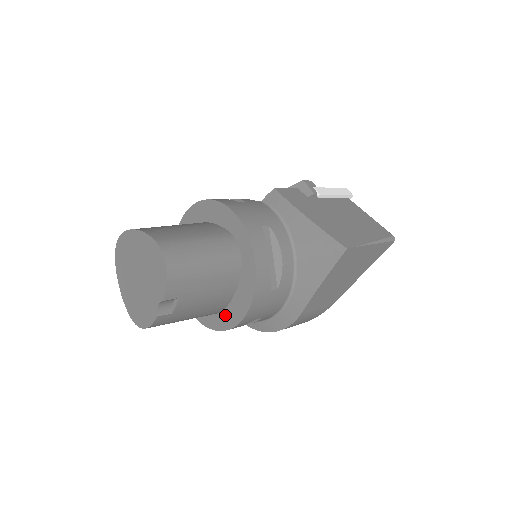
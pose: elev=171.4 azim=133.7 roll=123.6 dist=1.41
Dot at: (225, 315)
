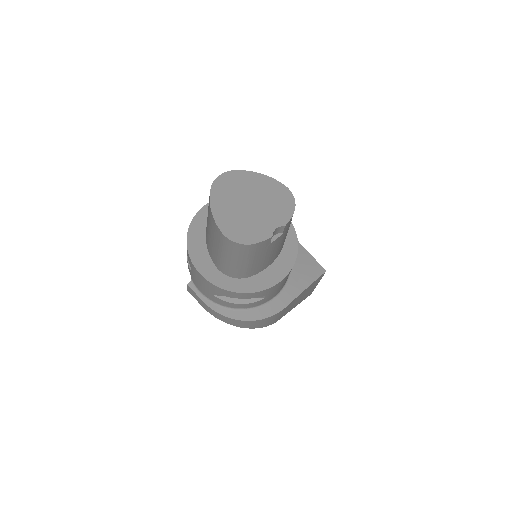
Dot at: (253, 280)
